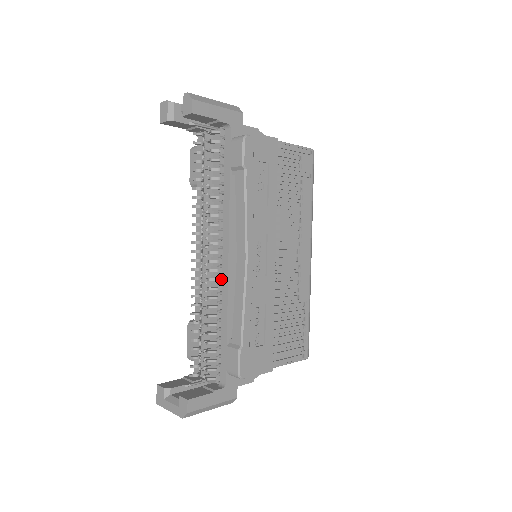
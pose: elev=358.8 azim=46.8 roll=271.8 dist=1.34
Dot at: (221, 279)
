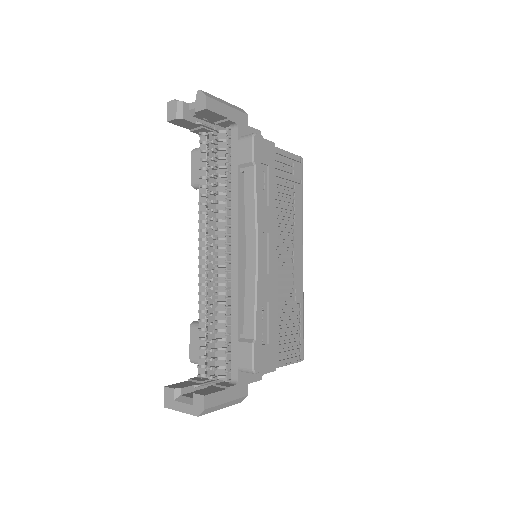
Dot at: (229, 275)
